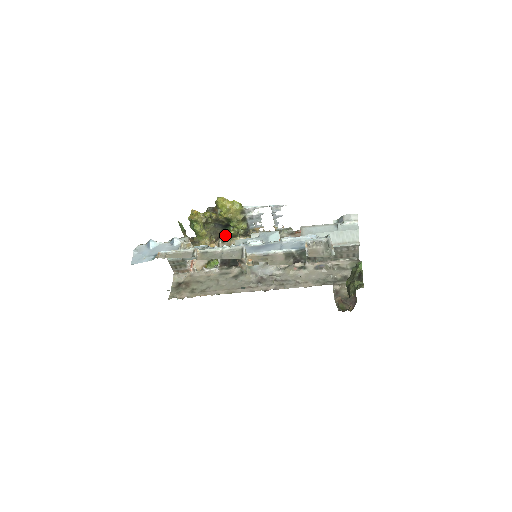
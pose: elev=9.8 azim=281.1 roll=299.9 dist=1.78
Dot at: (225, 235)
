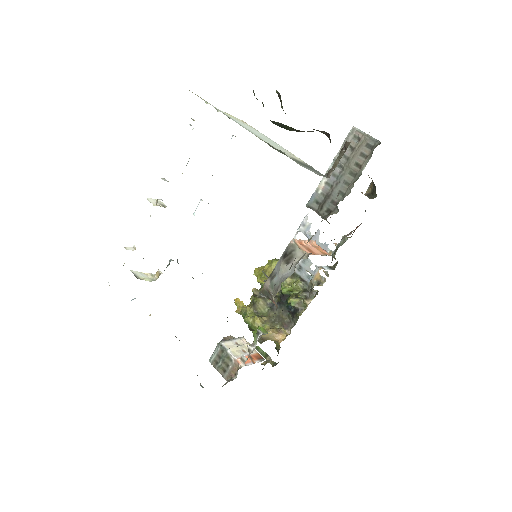
Dot at: (292, 316)
